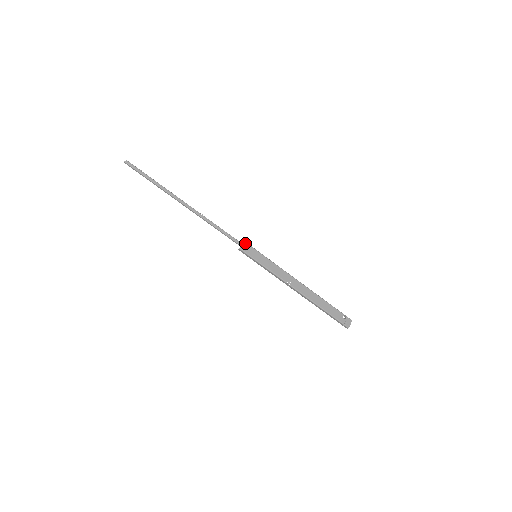
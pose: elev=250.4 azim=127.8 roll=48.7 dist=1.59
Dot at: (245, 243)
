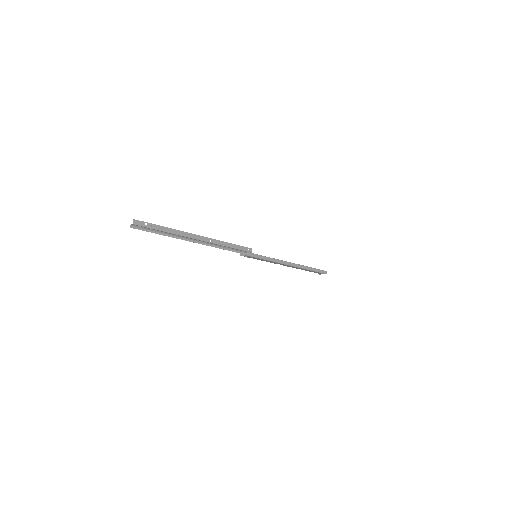
Dot at: occluded
